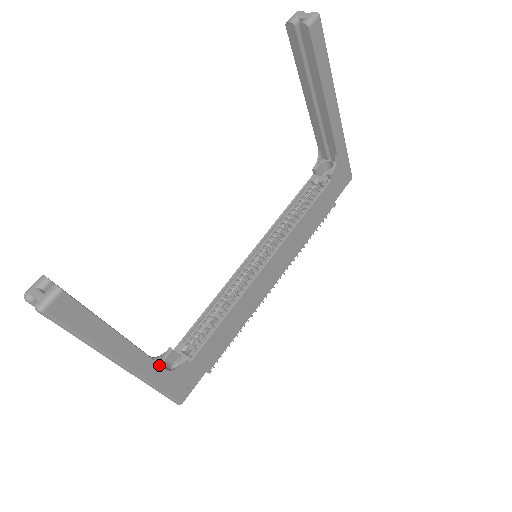
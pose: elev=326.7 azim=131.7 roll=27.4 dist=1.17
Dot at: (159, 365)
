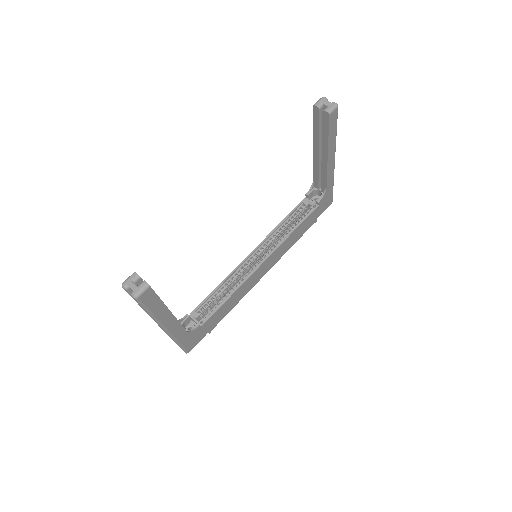
Dot at: (184, 328)
